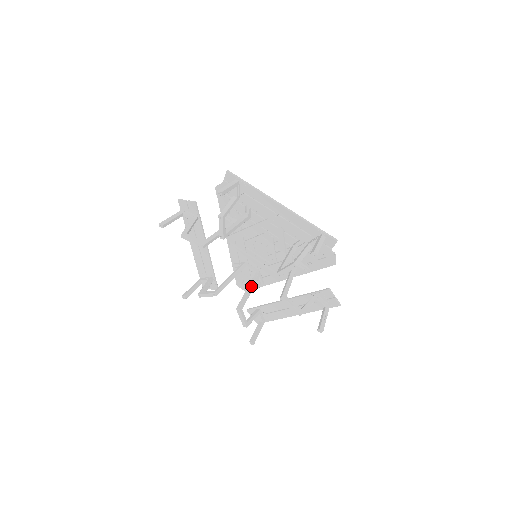
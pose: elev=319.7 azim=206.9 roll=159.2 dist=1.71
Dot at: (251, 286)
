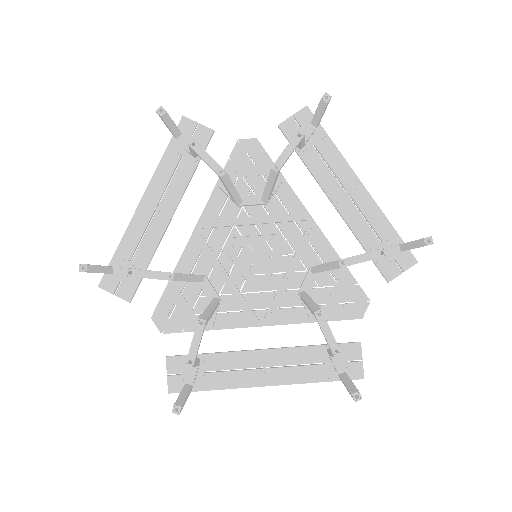
Dot at: (215, 306)
